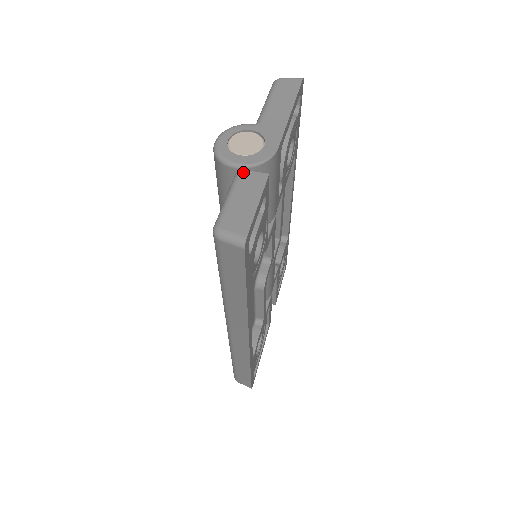
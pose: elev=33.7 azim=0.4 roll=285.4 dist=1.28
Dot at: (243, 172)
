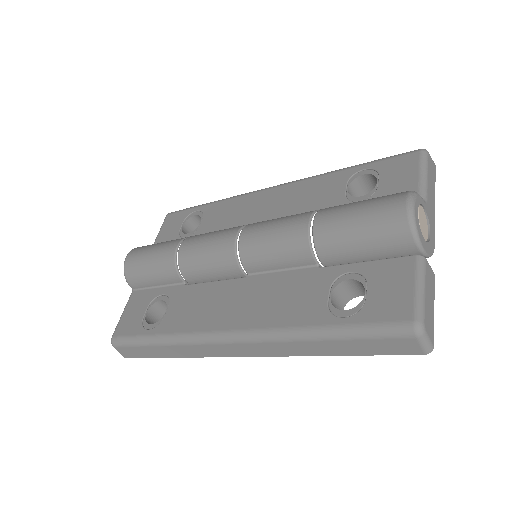
Dot at: (427, 262)
